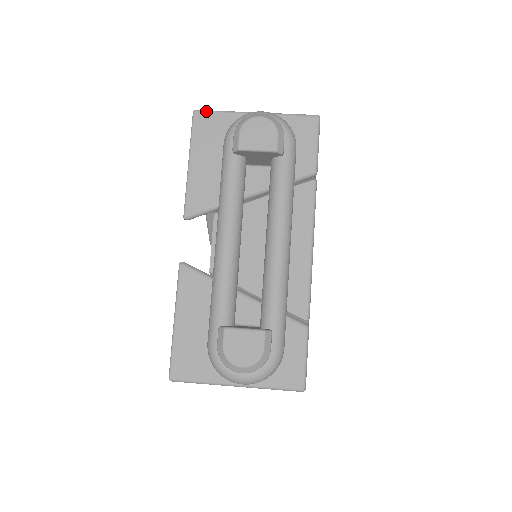
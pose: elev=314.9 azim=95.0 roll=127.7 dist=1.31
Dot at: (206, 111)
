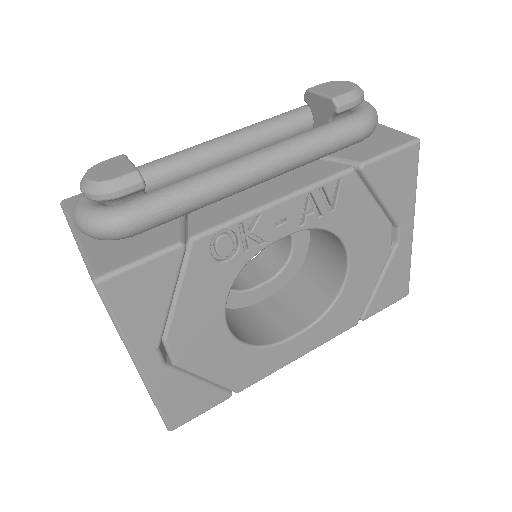
Dot at: occluded
